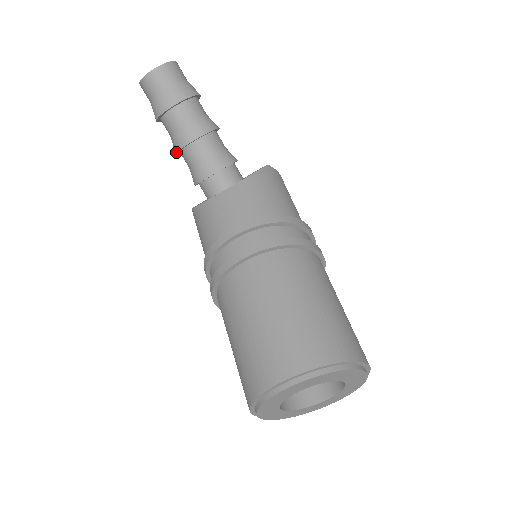
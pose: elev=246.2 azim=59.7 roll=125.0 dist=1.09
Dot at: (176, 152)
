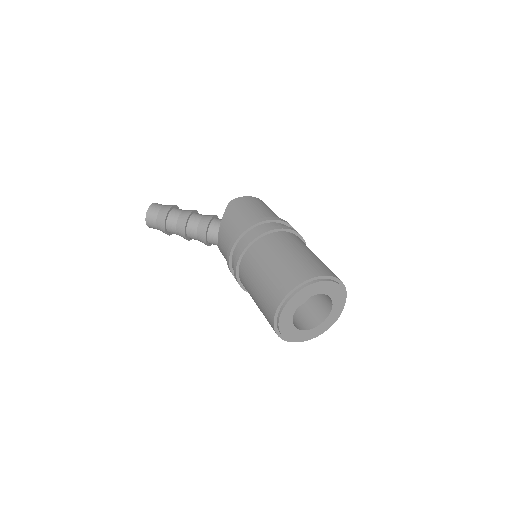
Dot at: occluded
